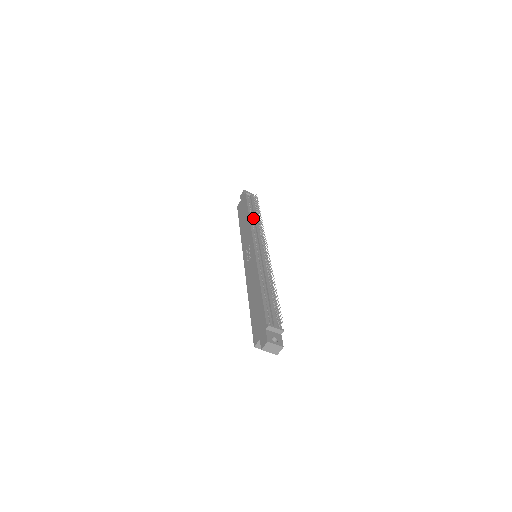
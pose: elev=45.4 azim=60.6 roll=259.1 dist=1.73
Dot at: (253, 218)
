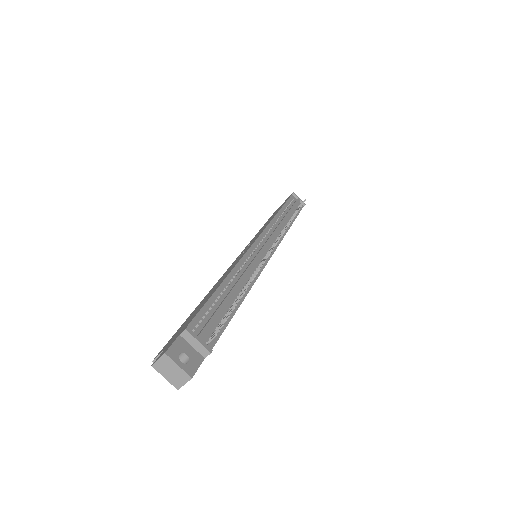
Dot at: (282, 217)
